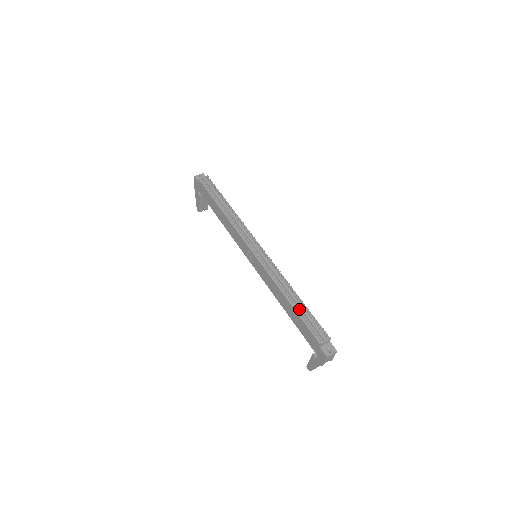
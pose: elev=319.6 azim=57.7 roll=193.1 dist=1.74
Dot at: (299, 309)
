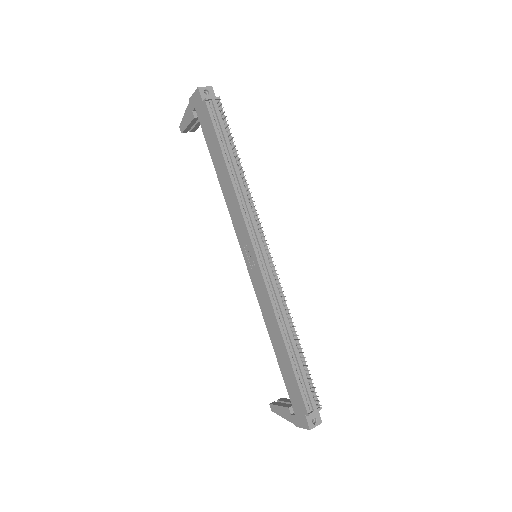
Dot at: (295, 359)
